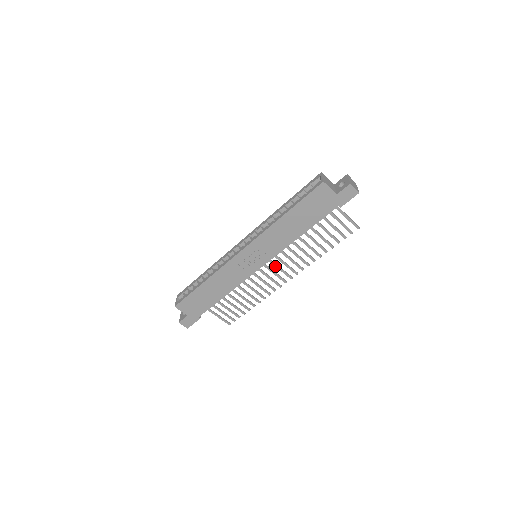
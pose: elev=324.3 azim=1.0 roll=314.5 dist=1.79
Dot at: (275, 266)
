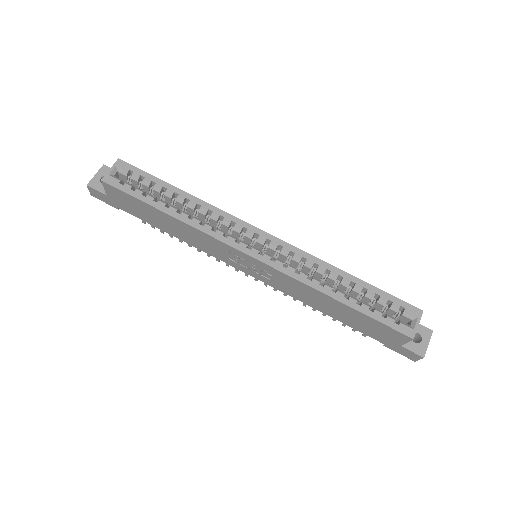
Dot at: occluded
